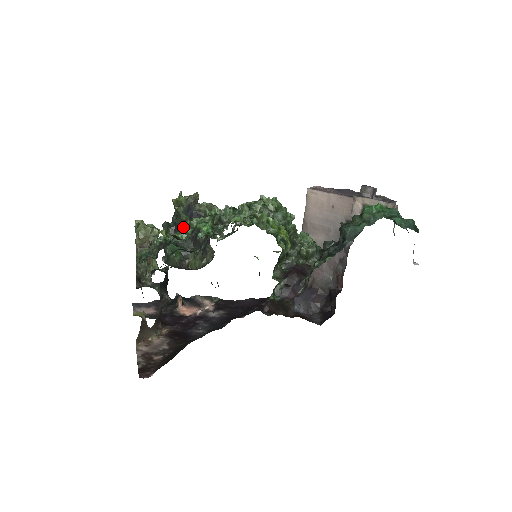
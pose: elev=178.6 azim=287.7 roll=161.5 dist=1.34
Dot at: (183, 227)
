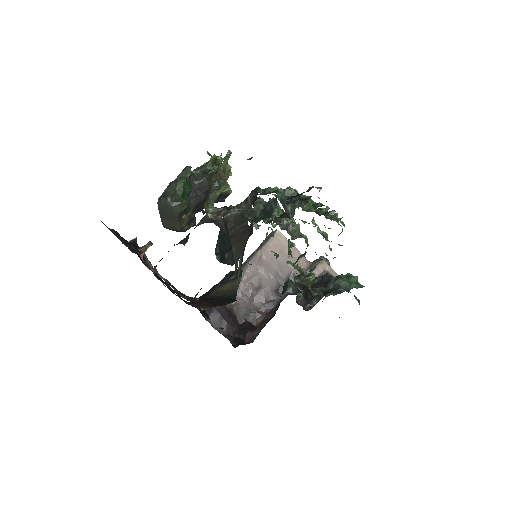
Dot at: (208, 185)
